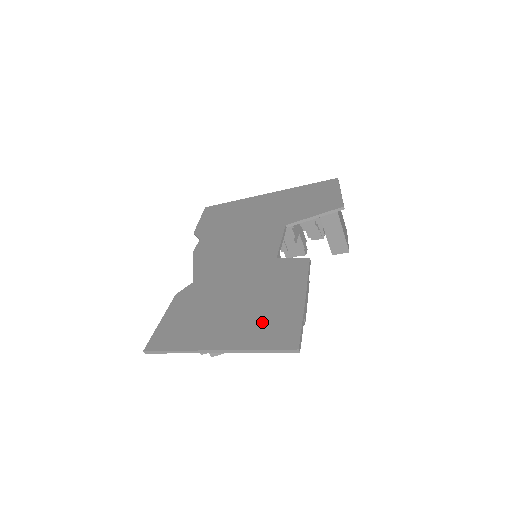
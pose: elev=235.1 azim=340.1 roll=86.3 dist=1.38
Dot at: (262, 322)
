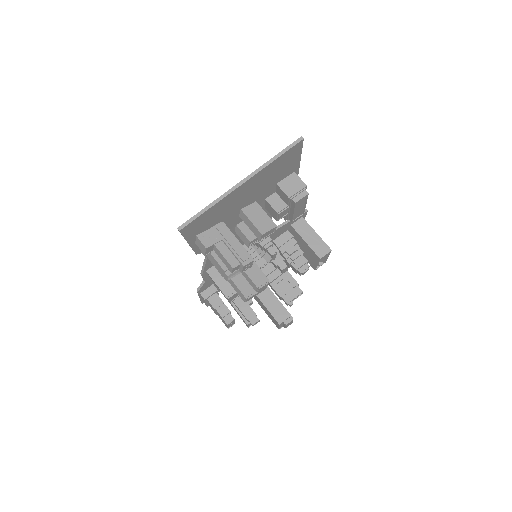
Dot at: occluded
